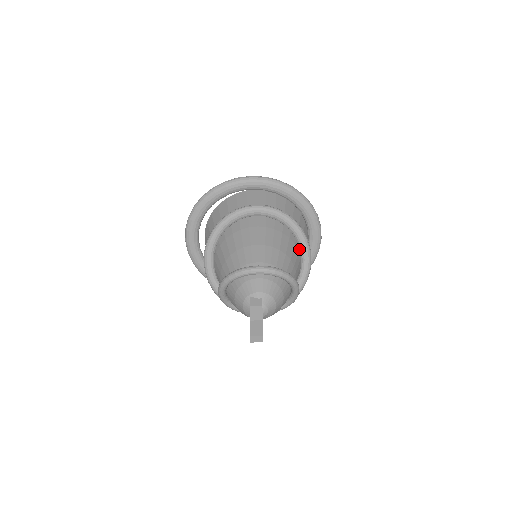
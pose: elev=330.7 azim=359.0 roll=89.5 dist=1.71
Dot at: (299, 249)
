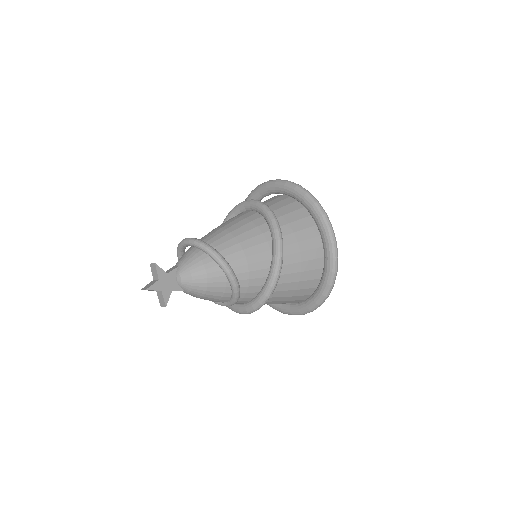
Dot at: (271, 240)
